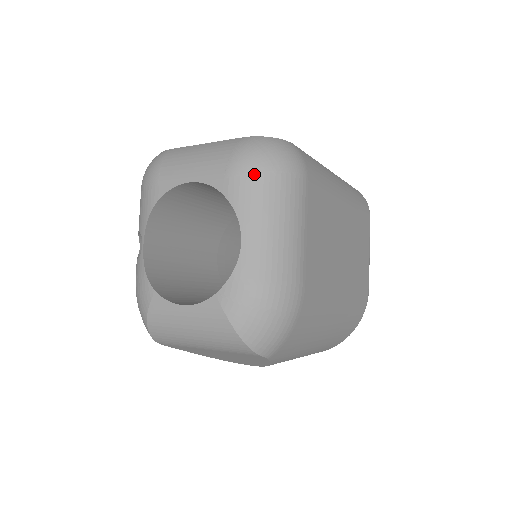
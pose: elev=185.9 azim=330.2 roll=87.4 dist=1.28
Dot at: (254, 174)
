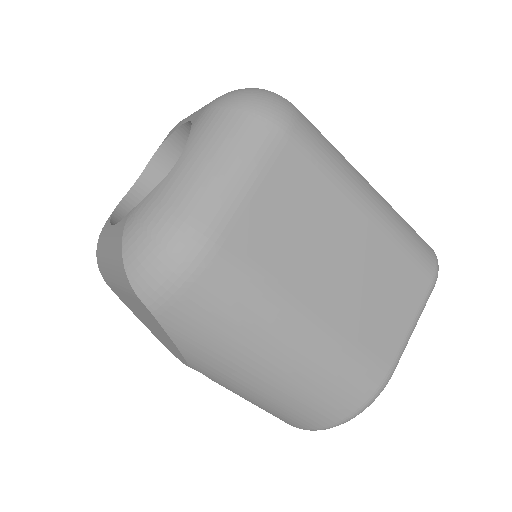
Dot at: (222, 108)
